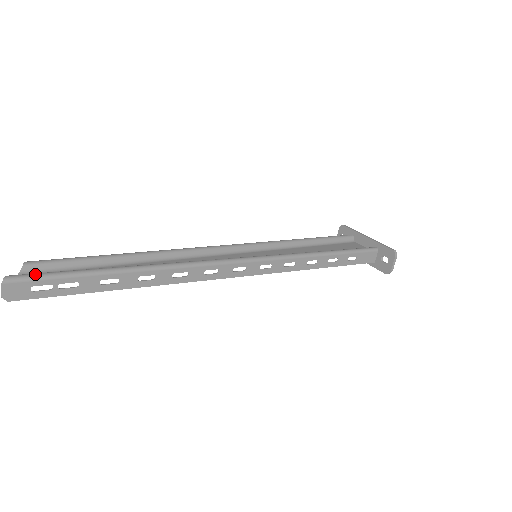
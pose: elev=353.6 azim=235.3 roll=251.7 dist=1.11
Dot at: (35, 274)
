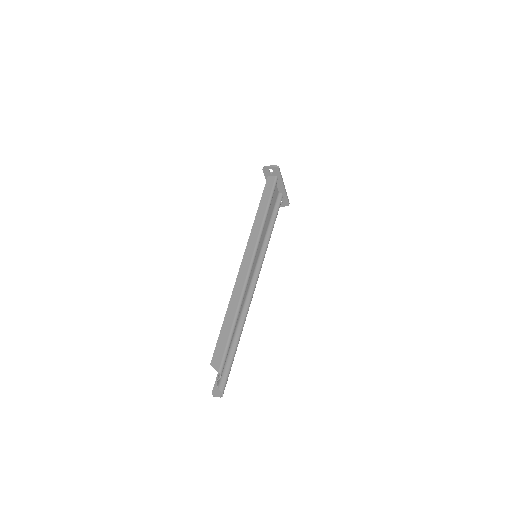
Dot at: occluded
